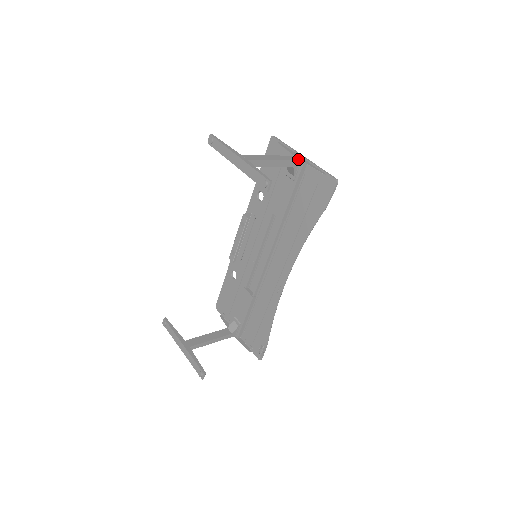
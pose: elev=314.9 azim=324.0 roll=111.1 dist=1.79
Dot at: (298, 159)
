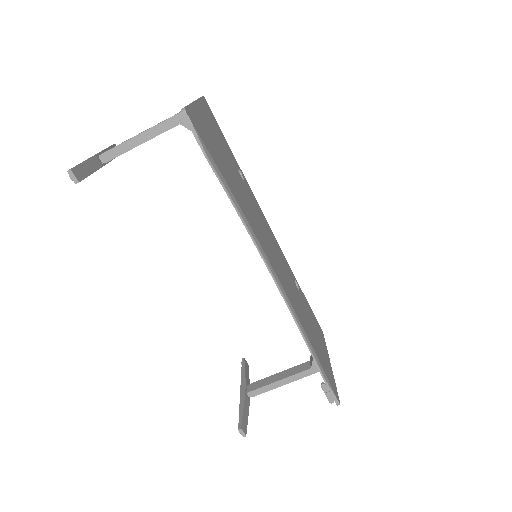
Dot at: occluded
